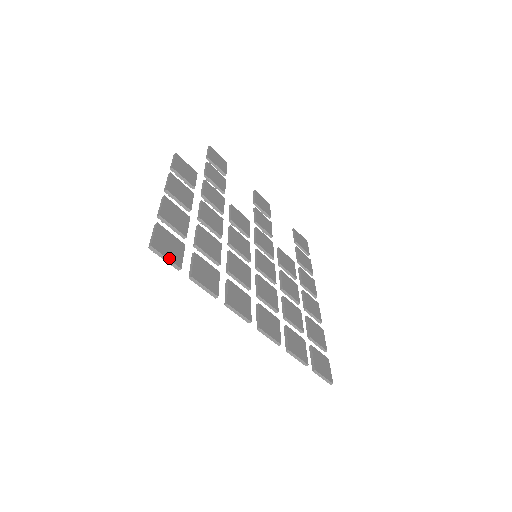
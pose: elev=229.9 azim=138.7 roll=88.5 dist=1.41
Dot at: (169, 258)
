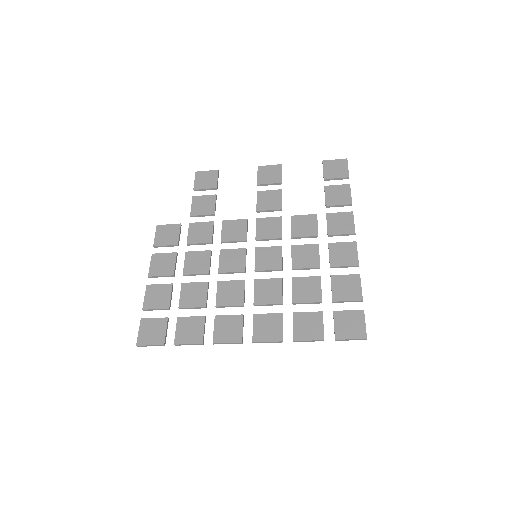
Dot at: (152, 344)
